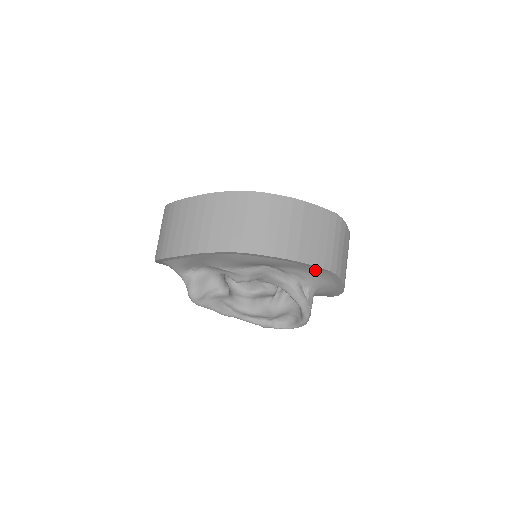
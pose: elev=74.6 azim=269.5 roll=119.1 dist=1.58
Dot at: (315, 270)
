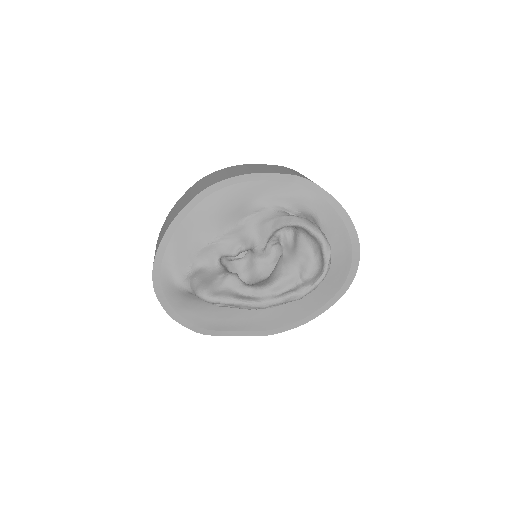
Dot at: (285, 186)
